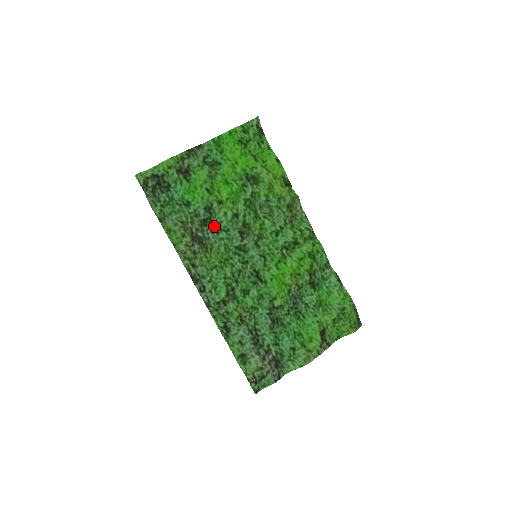
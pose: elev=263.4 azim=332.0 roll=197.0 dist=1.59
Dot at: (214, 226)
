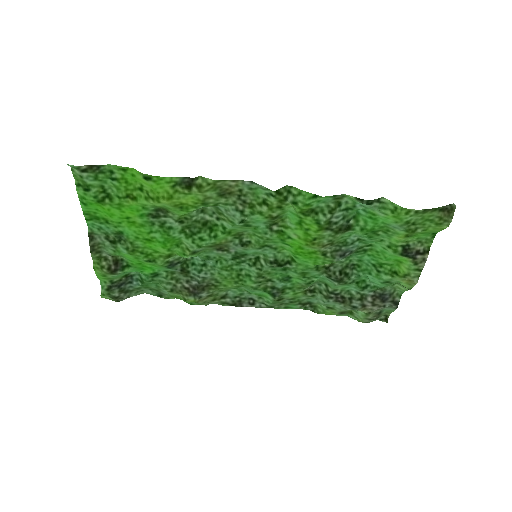
Dot at: (195, 263)
